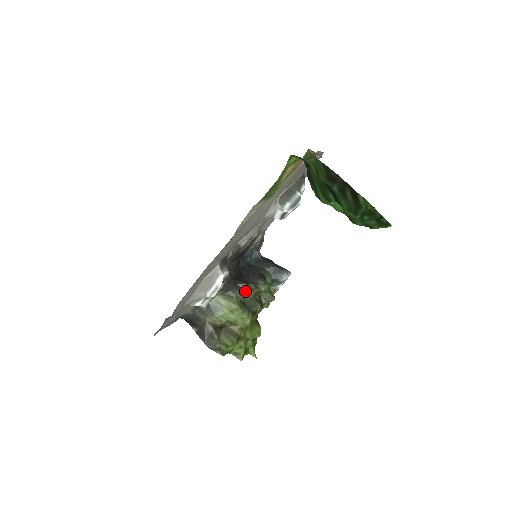
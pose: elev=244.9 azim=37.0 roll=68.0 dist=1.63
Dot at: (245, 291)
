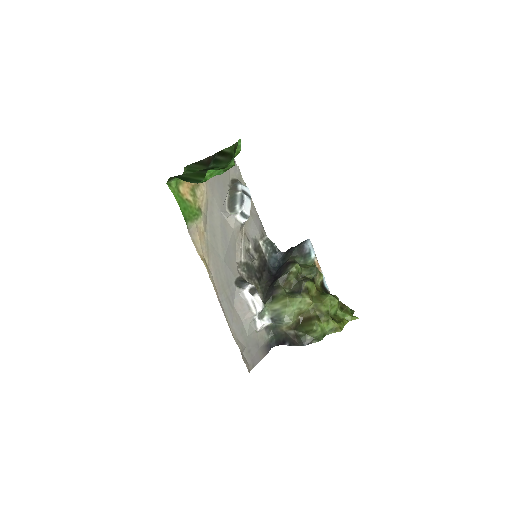
Dot at: (284, 284)
